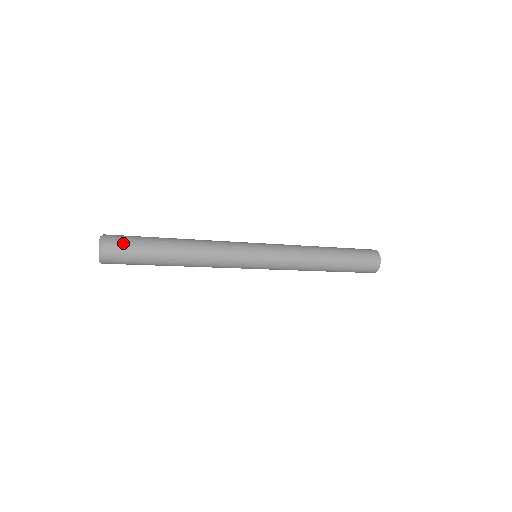
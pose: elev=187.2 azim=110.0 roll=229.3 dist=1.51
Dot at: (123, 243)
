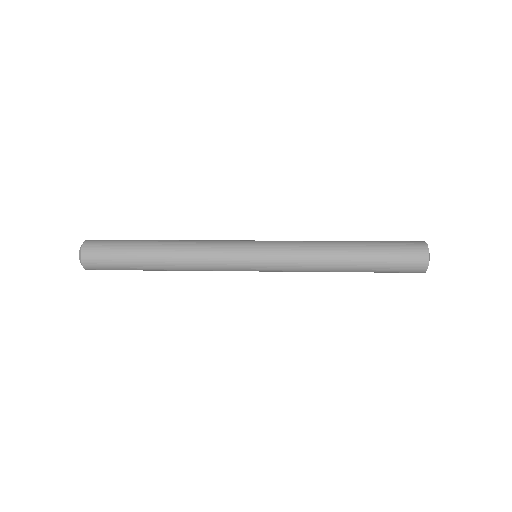
Dot at: (101, 262)
